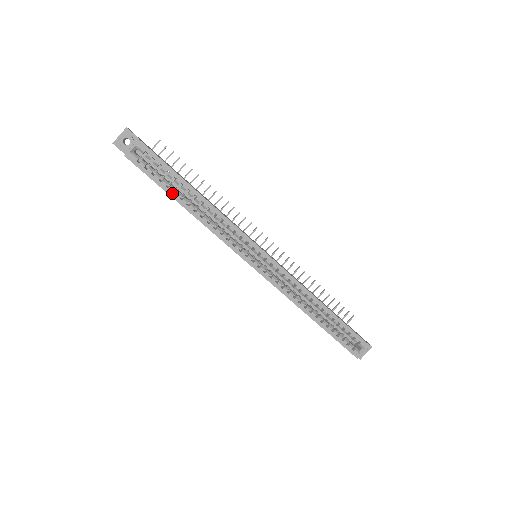
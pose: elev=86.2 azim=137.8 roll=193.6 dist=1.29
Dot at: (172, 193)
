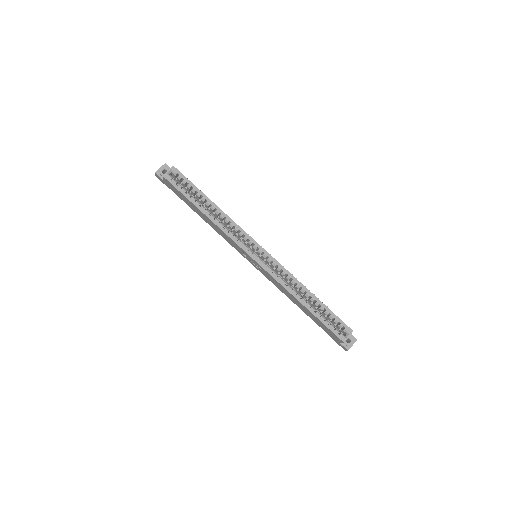
Dot at: (194, 202)
